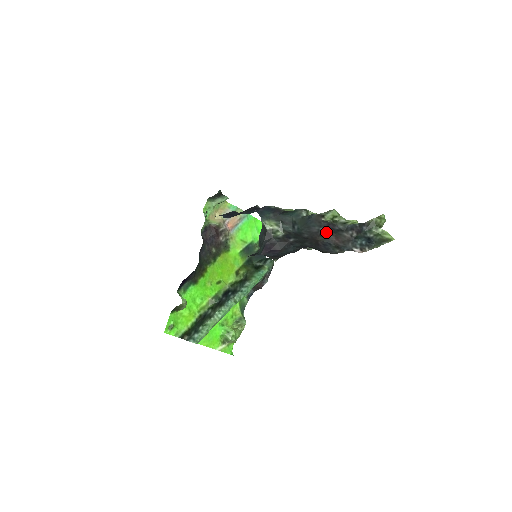
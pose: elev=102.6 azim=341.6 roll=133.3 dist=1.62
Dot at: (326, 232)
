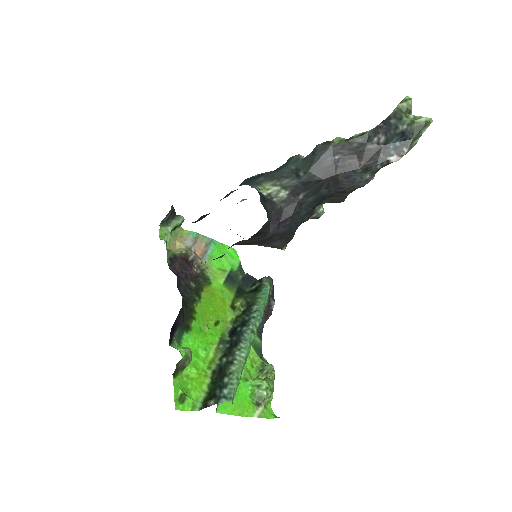
Dot at: (343, 159)
